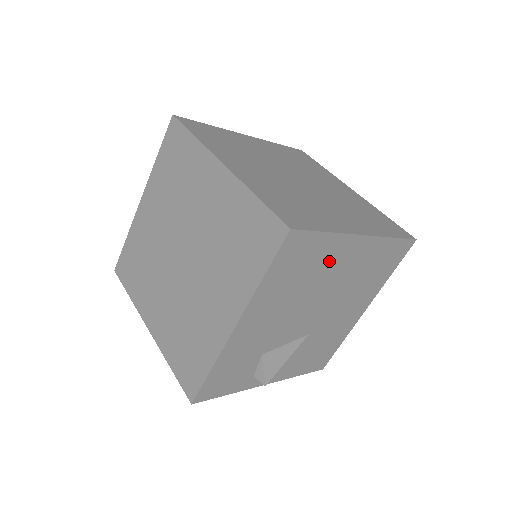
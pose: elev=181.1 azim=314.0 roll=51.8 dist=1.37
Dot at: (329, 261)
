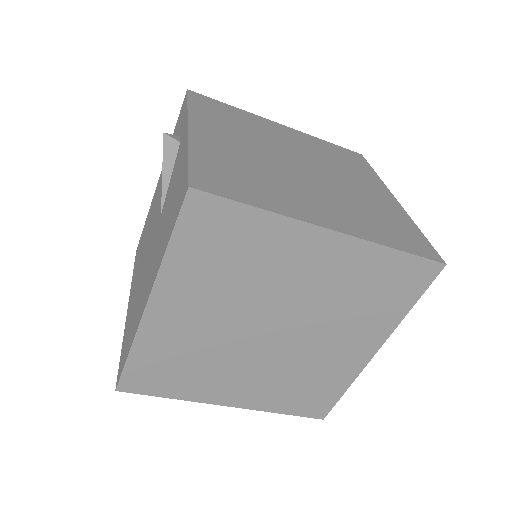
Dot at: occluded
